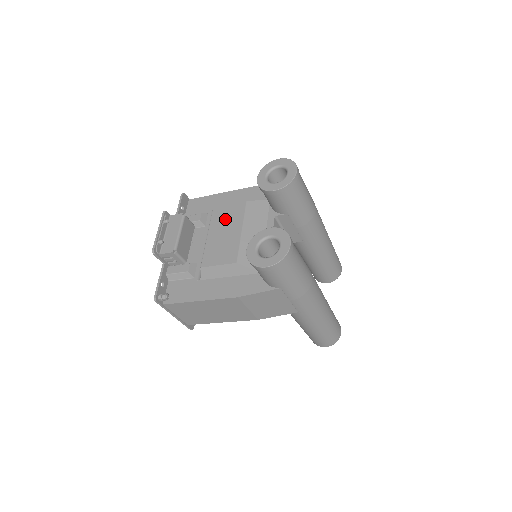
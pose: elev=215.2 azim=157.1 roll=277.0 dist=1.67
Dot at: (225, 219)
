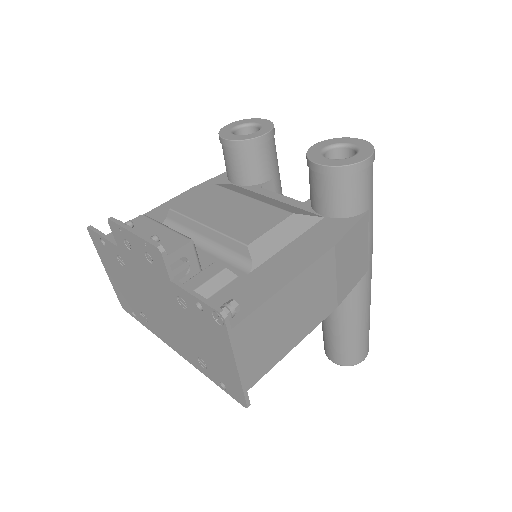
Dot at: (208, 204)
